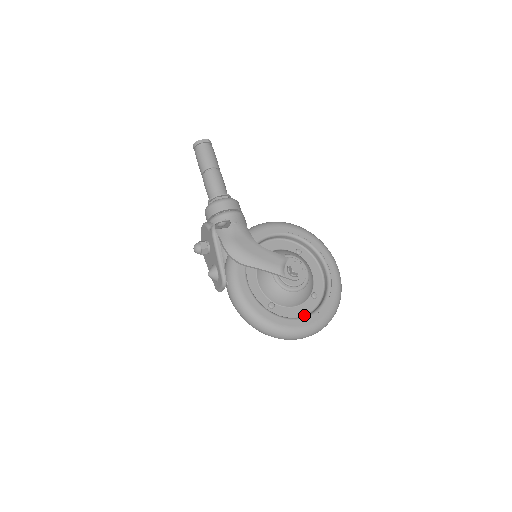
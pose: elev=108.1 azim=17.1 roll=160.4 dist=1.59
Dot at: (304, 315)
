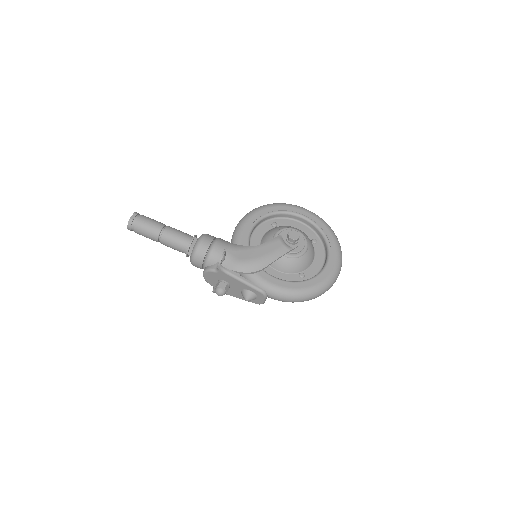
Dot at: (324, 260)
